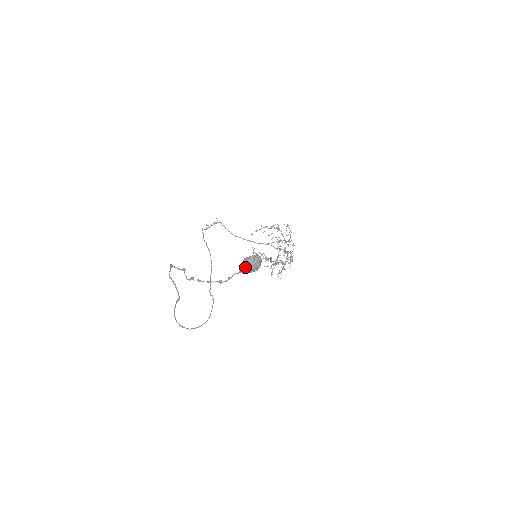
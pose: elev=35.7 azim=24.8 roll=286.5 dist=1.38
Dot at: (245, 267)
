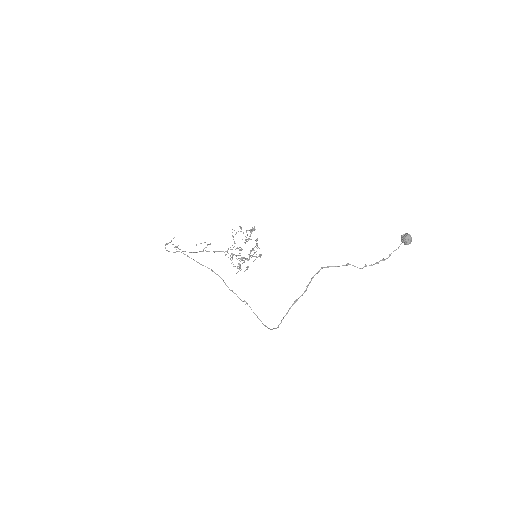
Dot at: (409, 242)
